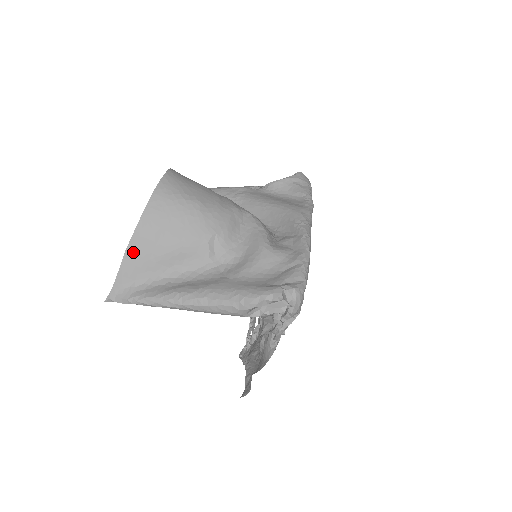
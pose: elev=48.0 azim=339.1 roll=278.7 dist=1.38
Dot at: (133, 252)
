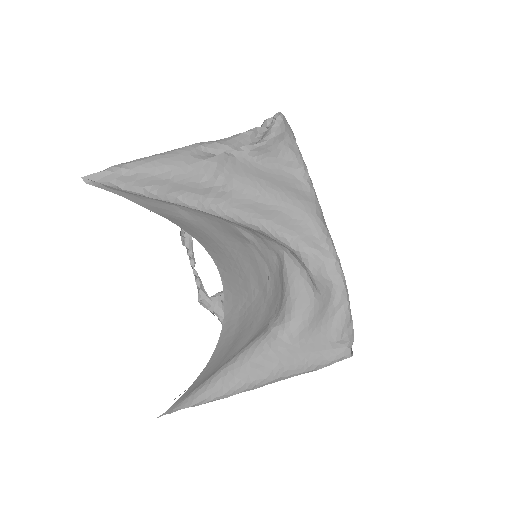
Dot at: (199, 380)
